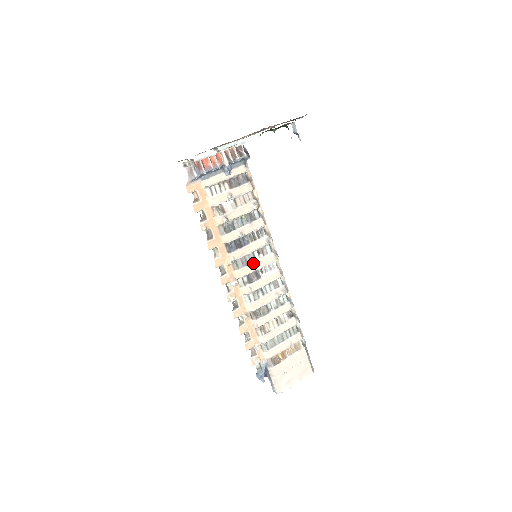
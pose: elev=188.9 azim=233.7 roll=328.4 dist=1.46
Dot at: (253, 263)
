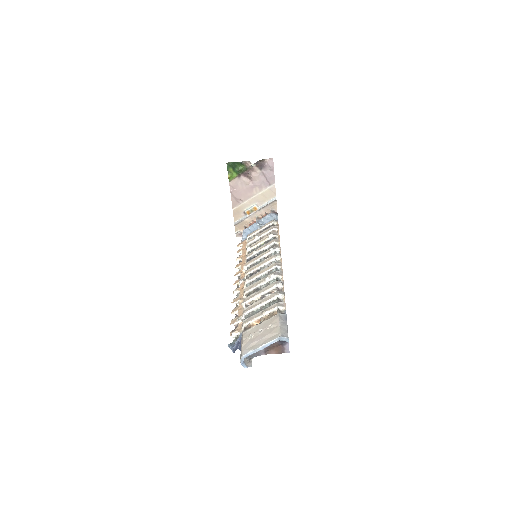
Dot at: (258, 264)
